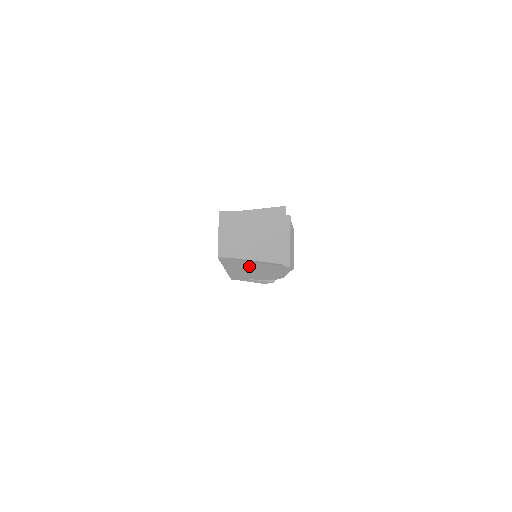
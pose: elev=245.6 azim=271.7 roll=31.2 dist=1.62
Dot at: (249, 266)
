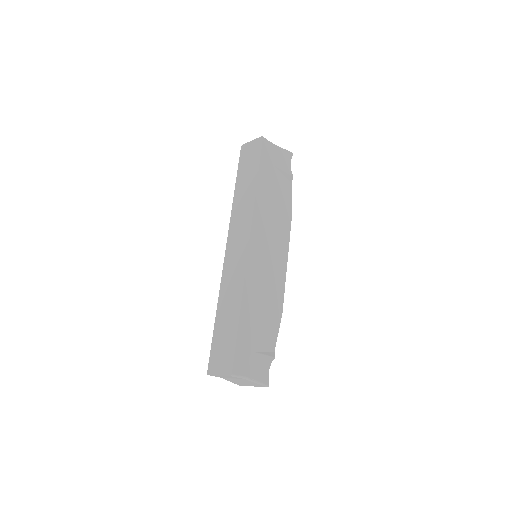
Dot at: occluded
